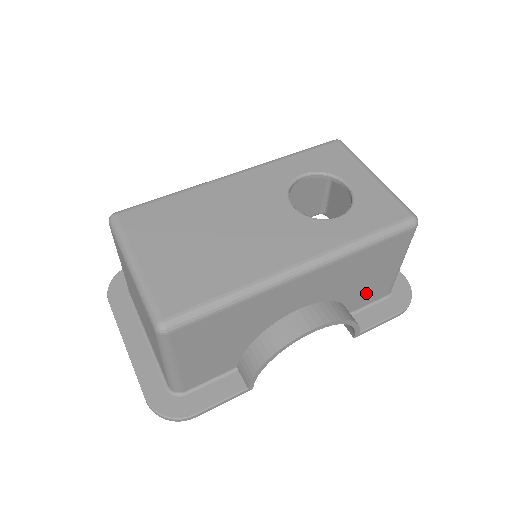
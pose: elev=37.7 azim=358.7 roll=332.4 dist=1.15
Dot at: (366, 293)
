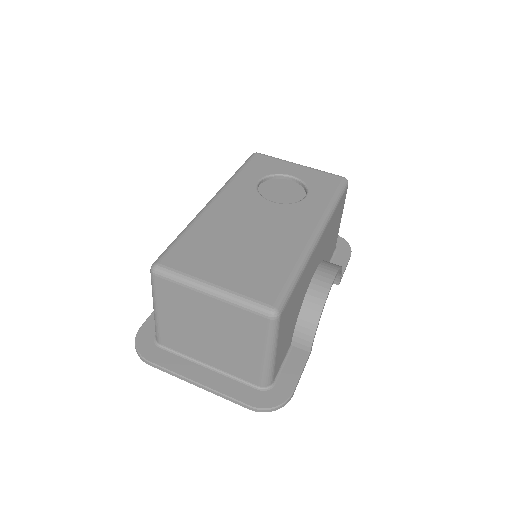
Dot at: (331, 249)
